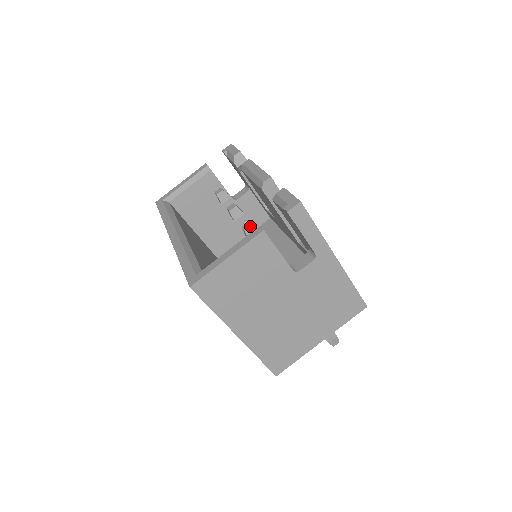
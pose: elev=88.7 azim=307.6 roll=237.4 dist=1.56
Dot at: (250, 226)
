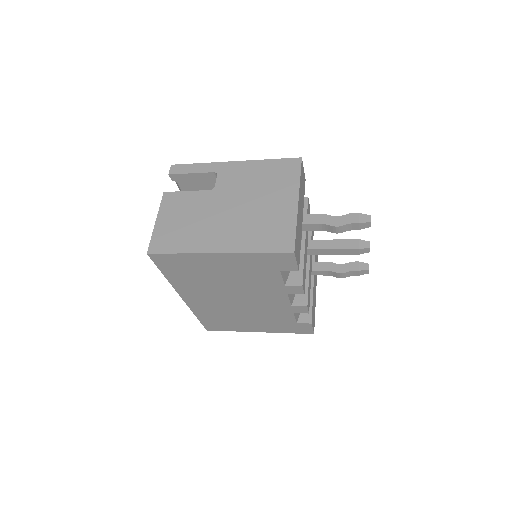
Dot at: occluded
